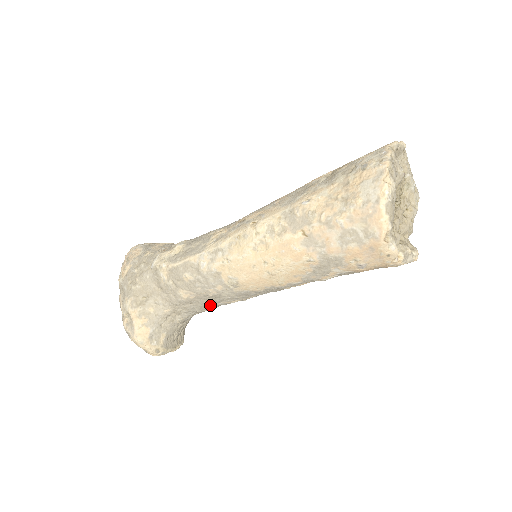
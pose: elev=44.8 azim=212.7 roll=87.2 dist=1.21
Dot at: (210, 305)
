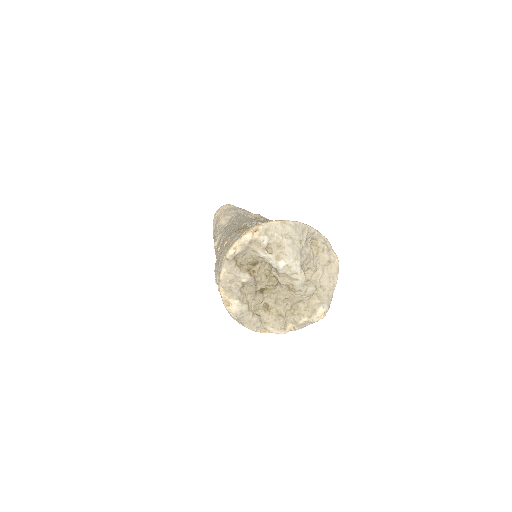
Dot at: occluded
